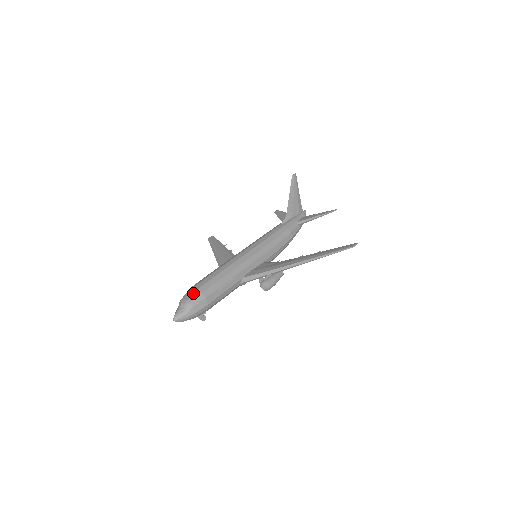
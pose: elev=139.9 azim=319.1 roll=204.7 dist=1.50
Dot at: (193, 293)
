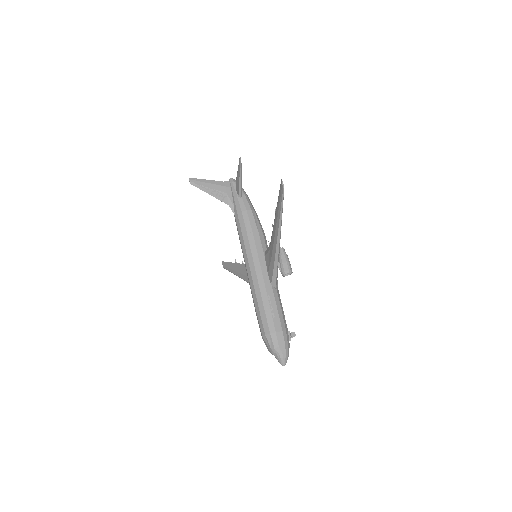
Dot at: (267, 341)
